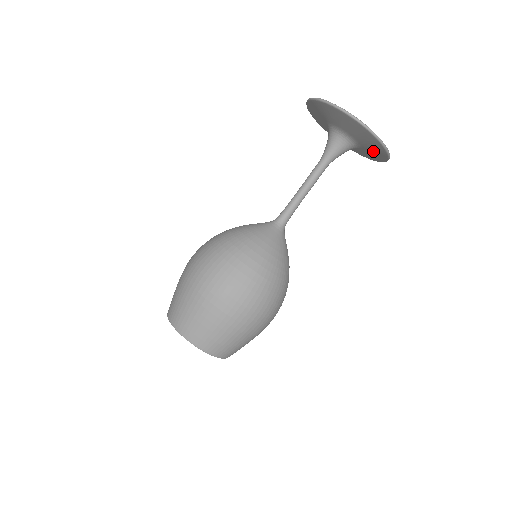
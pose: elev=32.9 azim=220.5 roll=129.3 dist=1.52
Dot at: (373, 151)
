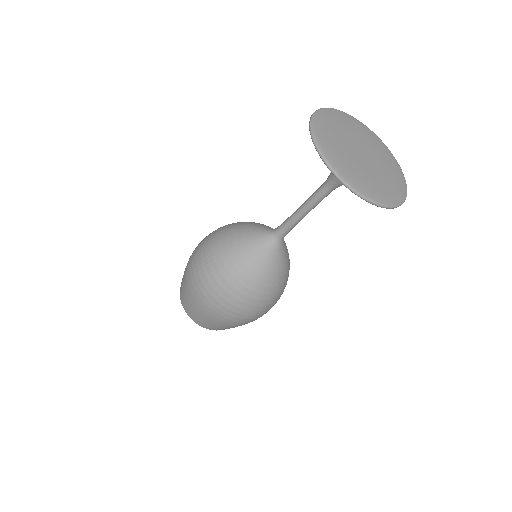
Dot at: occluded
